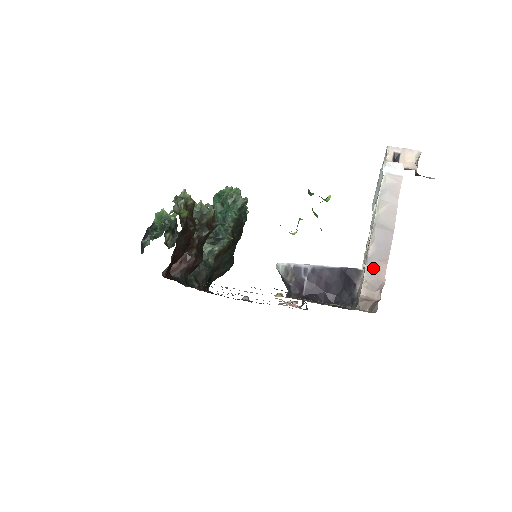
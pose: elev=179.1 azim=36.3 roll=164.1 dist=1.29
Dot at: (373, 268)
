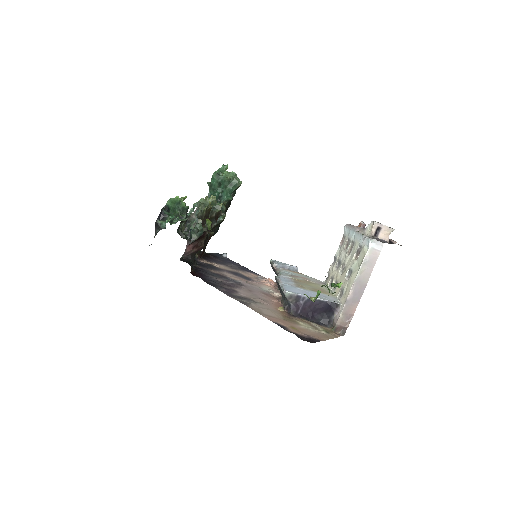
Dot at: (348, 308)
